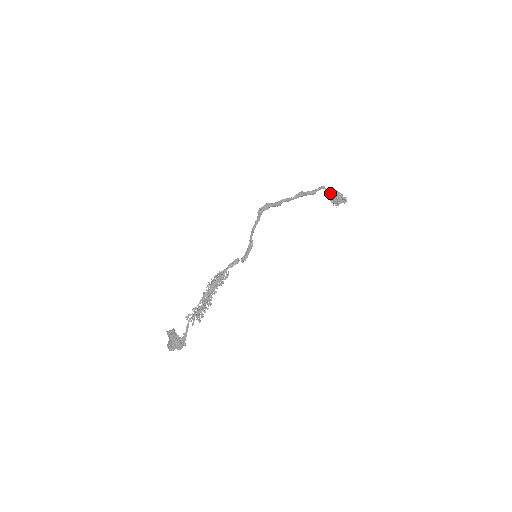
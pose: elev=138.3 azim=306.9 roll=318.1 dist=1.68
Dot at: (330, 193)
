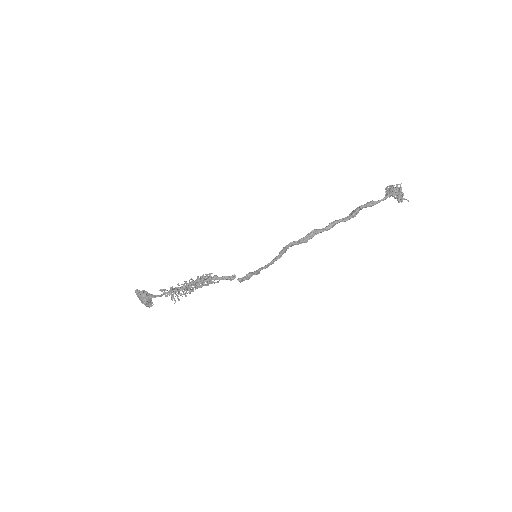
Dot at: (392, 192)
